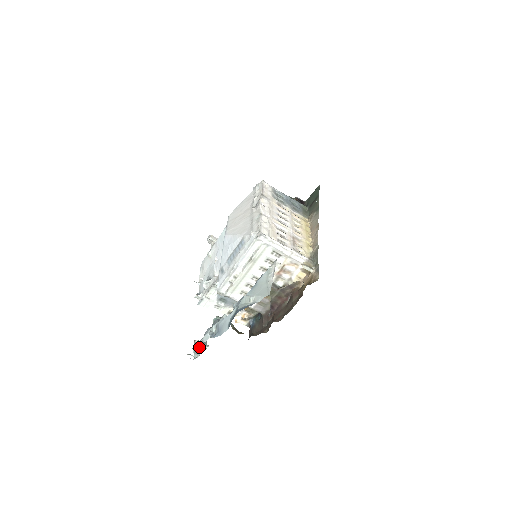
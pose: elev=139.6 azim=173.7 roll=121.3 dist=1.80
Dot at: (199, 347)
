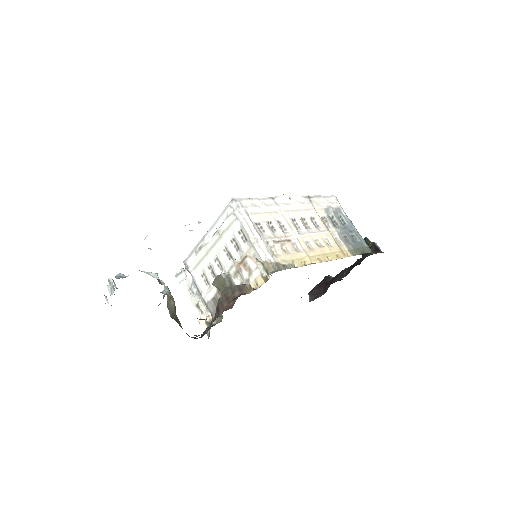
Dot at: (112, 290)
